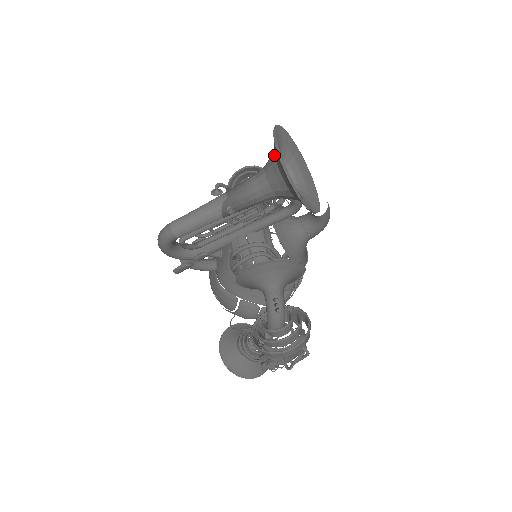
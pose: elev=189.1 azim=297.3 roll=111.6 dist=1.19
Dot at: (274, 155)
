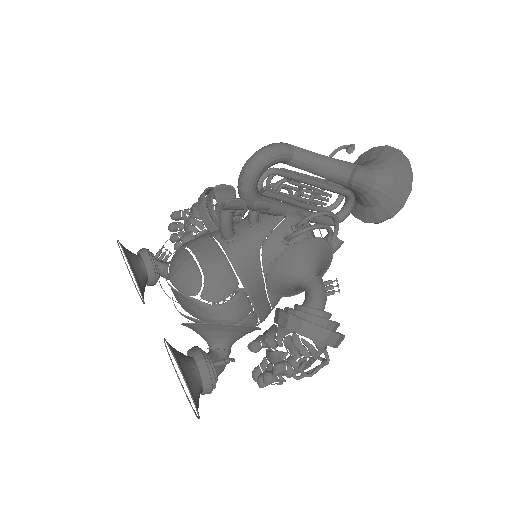
Dot at: (381, 160)
